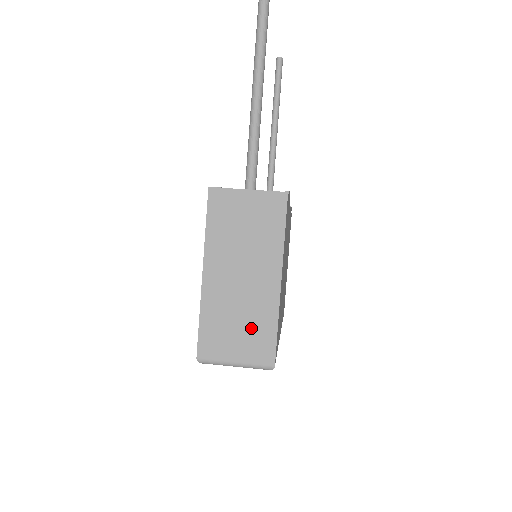
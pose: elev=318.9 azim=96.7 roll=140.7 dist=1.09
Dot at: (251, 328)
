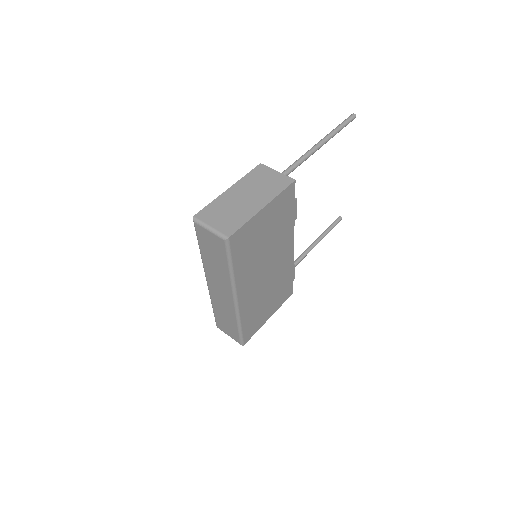
Dot at: (232, 217)
